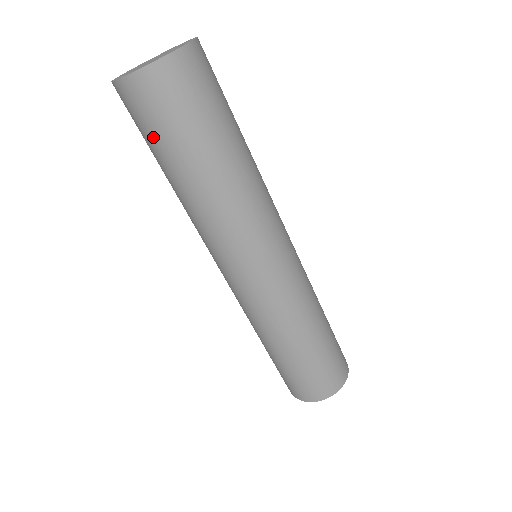
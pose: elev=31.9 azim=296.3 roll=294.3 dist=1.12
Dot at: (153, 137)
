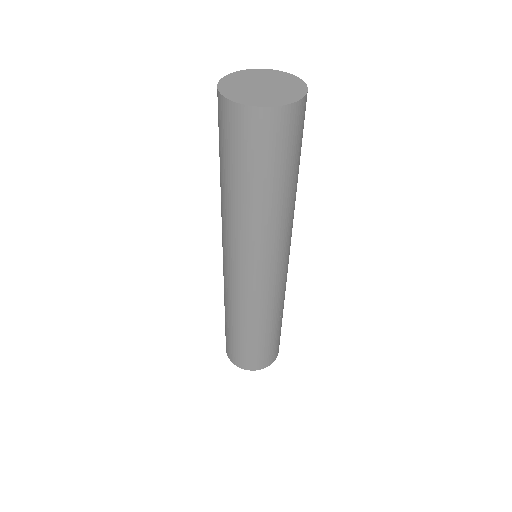
Dot at: (243, 158)
